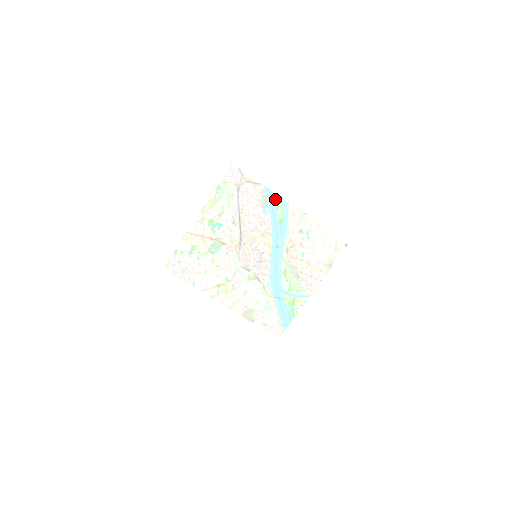
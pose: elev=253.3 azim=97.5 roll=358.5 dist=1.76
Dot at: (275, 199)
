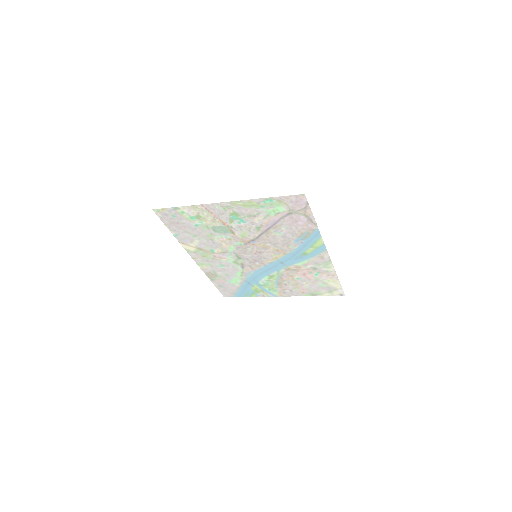
Dot at: (317, 241)
